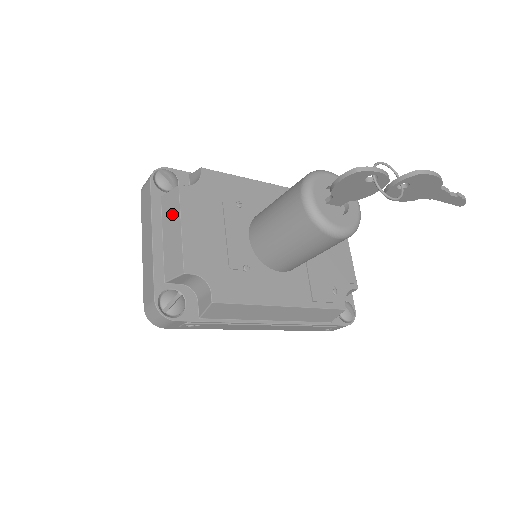
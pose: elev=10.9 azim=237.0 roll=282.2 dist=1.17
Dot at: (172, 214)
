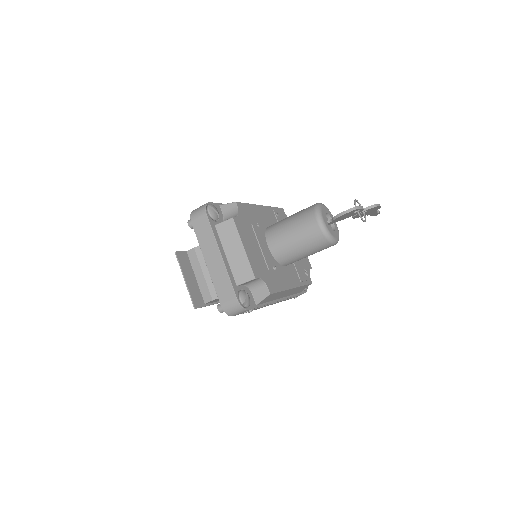
Dot at: (232, 238)
